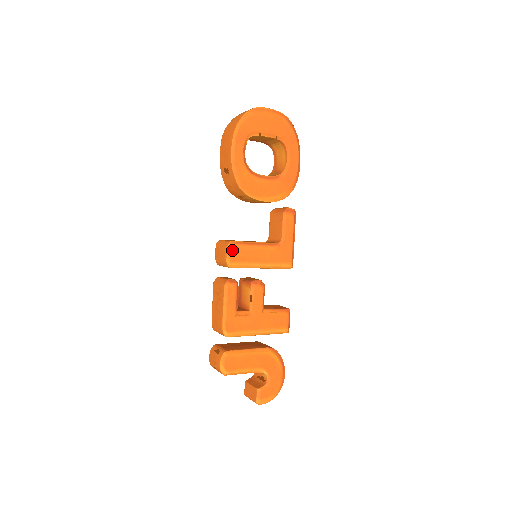
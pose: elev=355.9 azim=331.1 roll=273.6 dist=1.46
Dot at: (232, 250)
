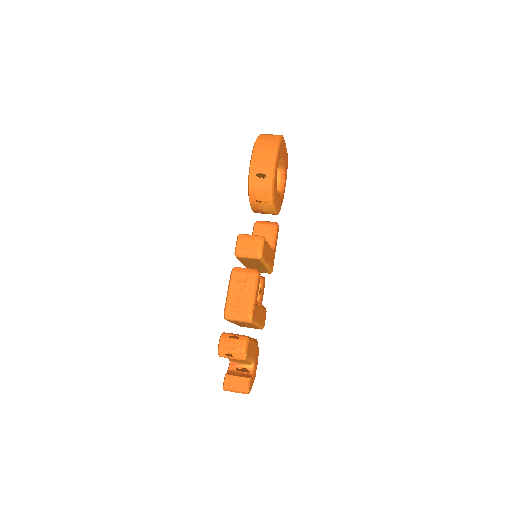
Dot at: (264, 244)
